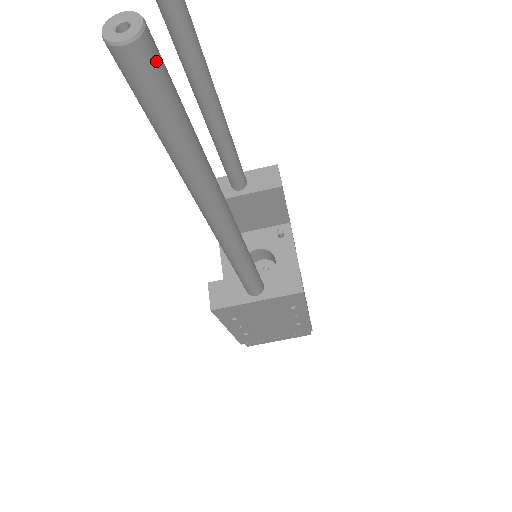
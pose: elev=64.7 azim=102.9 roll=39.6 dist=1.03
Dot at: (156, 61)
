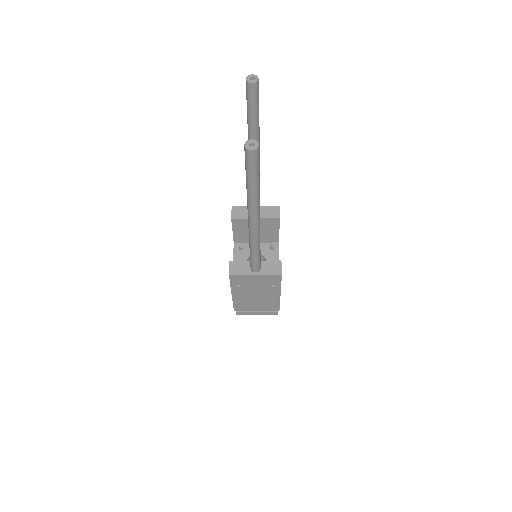
Dot at: (258, 156)
